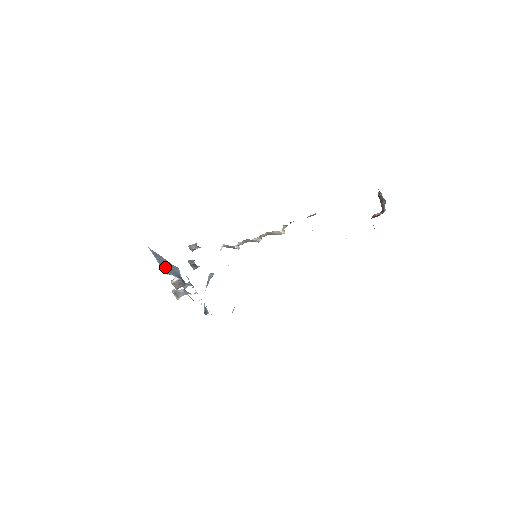
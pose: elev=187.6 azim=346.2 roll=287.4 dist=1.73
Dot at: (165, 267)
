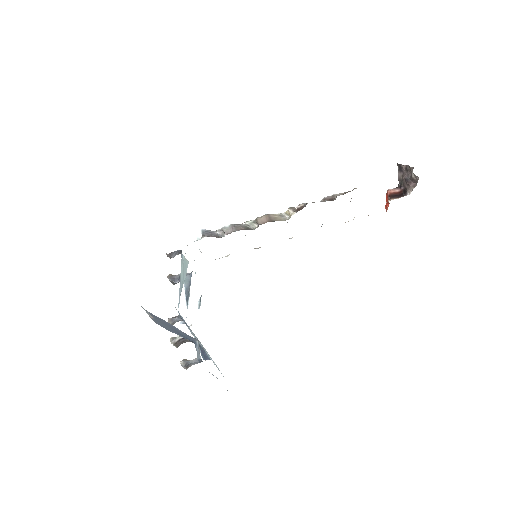
Dot at: (164, 325)
